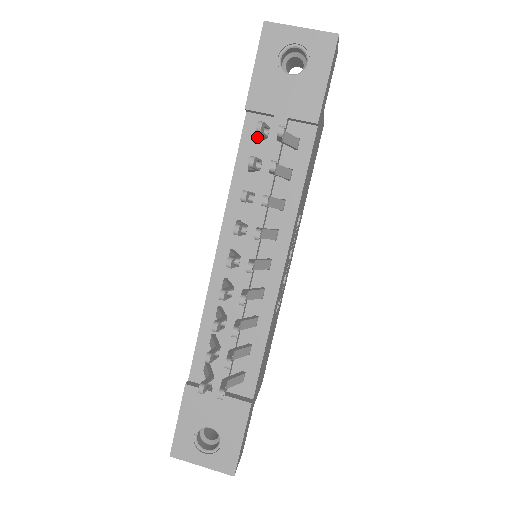
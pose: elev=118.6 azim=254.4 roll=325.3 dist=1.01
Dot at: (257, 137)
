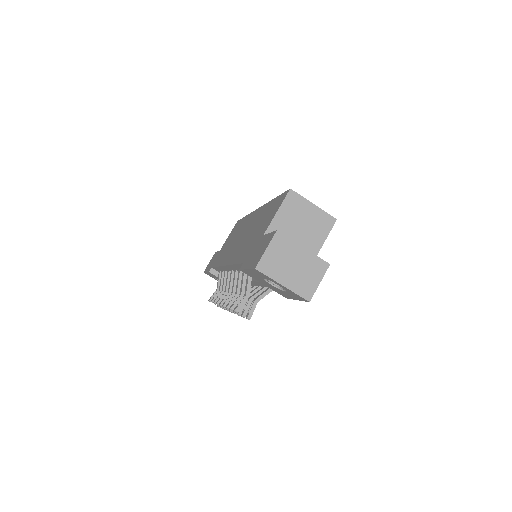
Dot at: (246, 279)
